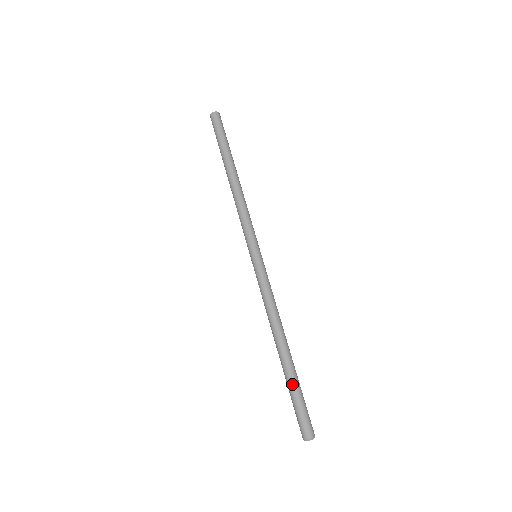
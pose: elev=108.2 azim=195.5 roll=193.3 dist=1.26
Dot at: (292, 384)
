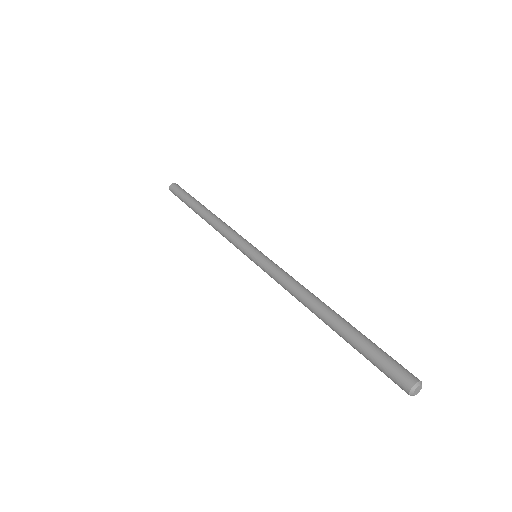
Dot at: (361, 335)
